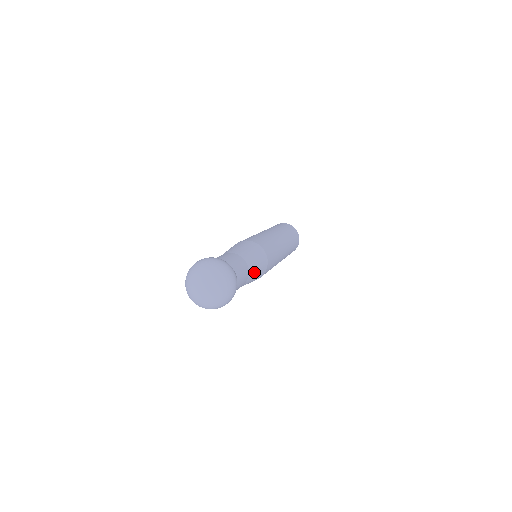
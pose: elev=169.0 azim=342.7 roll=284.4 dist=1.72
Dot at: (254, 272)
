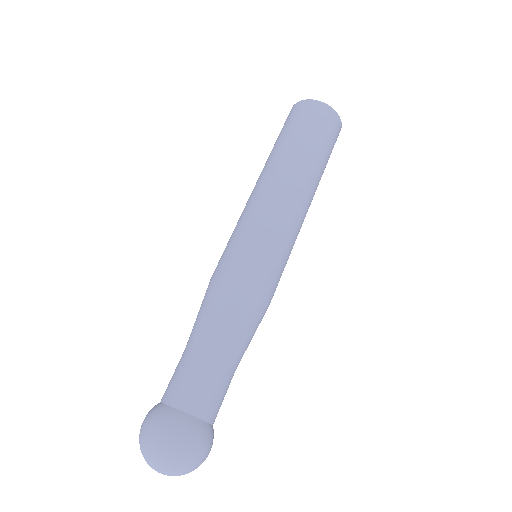
Dot at: occluded
